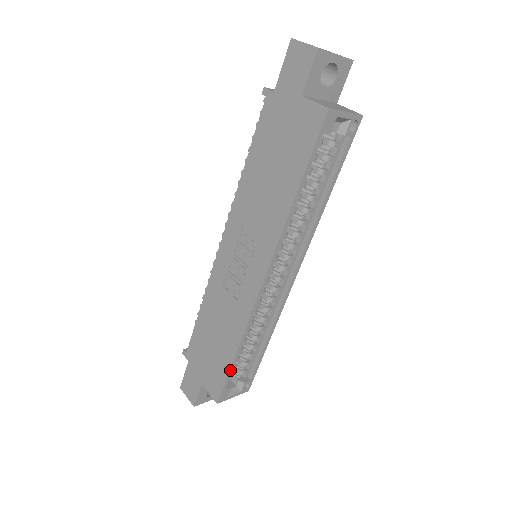
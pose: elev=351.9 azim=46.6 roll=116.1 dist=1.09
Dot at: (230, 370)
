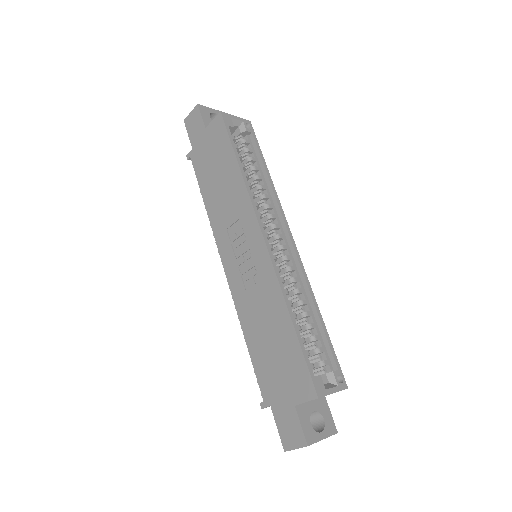
Dot at: (300, 345)
